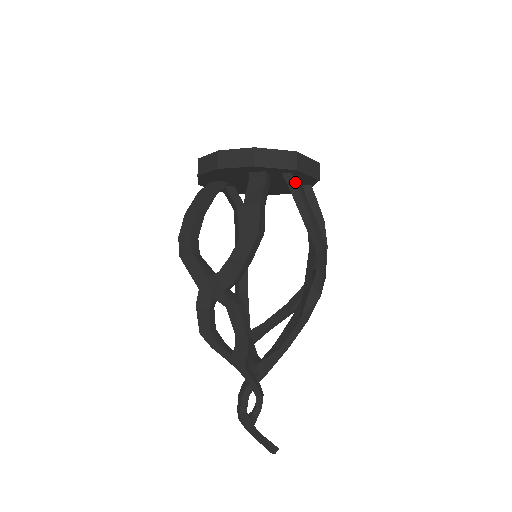
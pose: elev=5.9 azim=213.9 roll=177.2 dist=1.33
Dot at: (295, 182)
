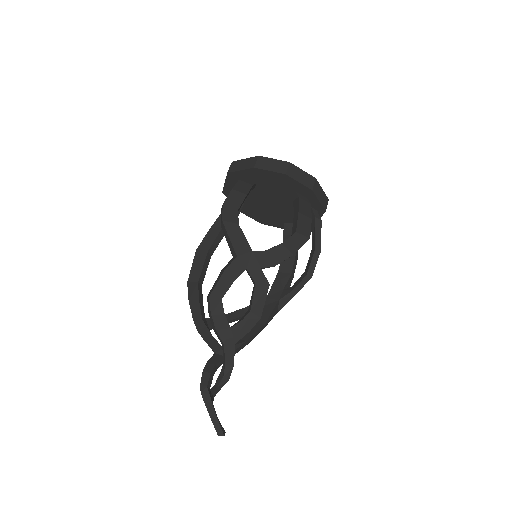
Dot at: occluded
